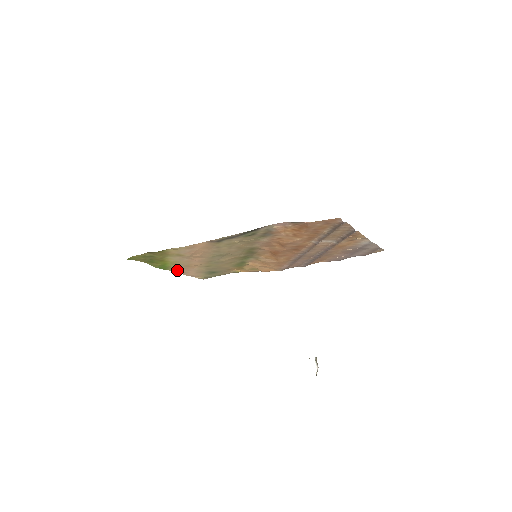
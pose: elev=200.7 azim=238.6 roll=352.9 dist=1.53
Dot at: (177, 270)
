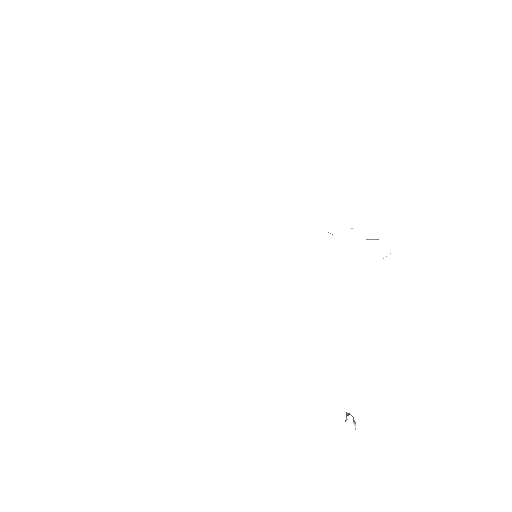
Dot at: occluded
